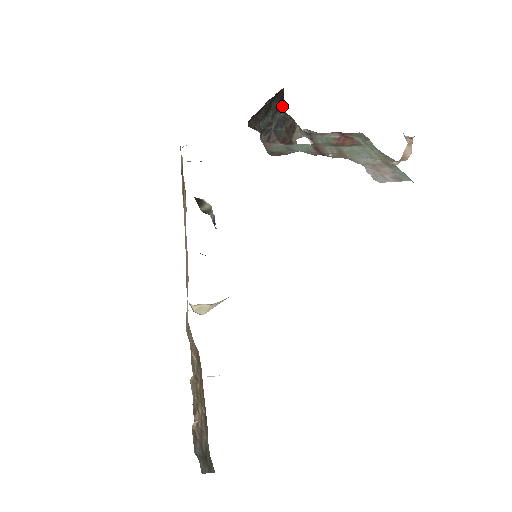
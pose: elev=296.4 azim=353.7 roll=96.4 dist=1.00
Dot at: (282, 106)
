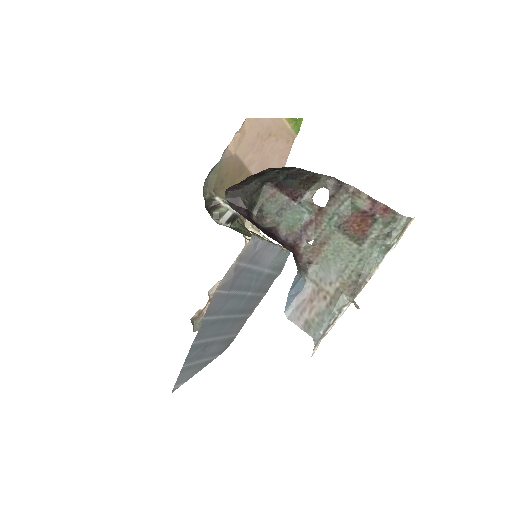
Dot at: (289, 167)
